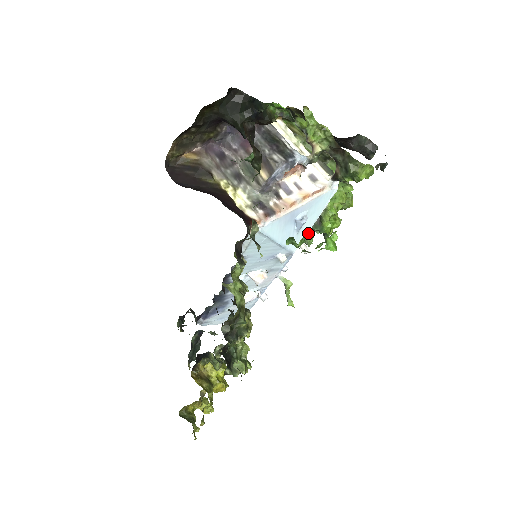
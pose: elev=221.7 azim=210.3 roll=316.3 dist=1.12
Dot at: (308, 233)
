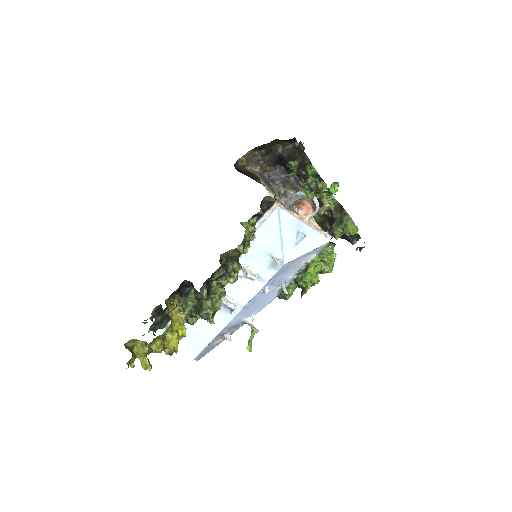
Dot at: (291, 286)
